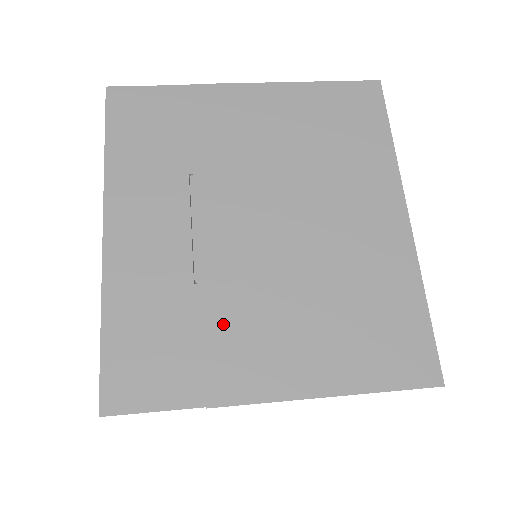
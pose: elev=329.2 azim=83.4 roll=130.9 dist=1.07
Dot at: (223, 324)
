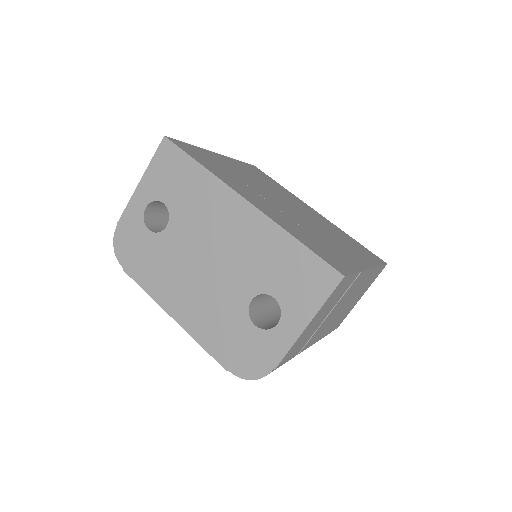
Dot at: (326, 241)
